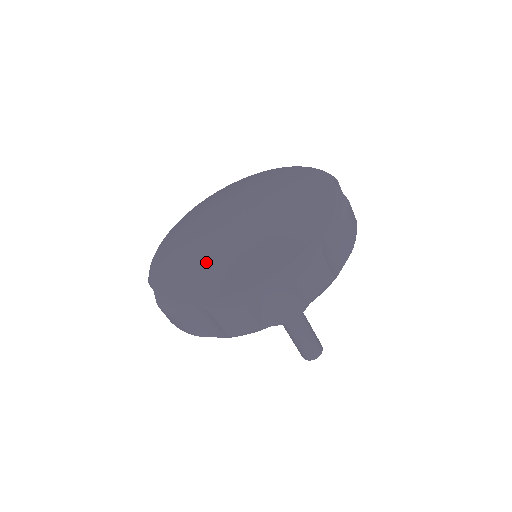
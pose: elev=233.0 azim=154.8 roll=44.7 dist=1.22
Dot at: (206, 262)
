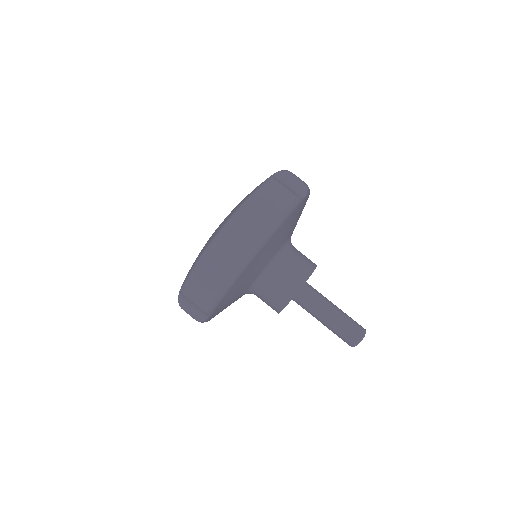
Dot at: occluded
